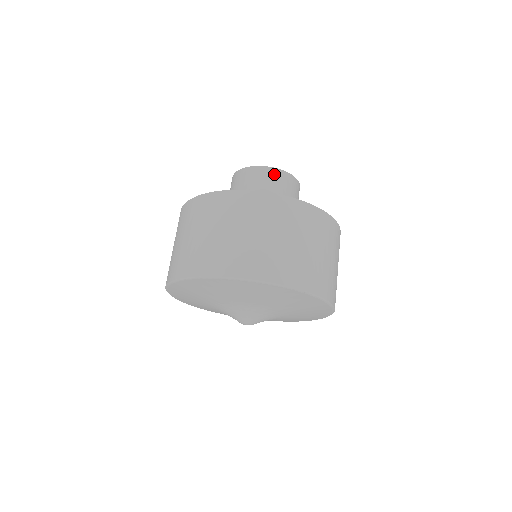
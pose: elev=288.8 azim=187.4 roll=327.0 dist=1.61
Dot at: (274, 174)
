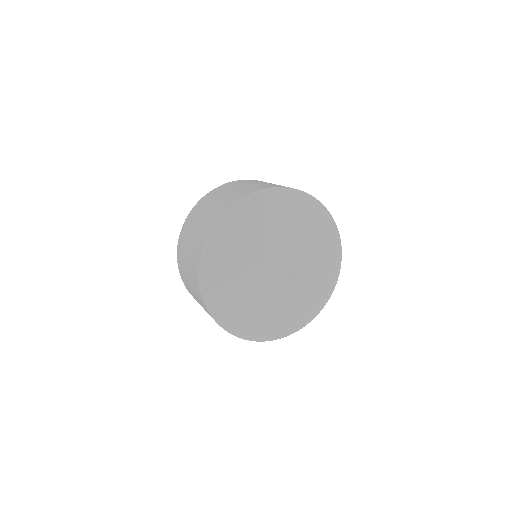
Dot at: occluded
